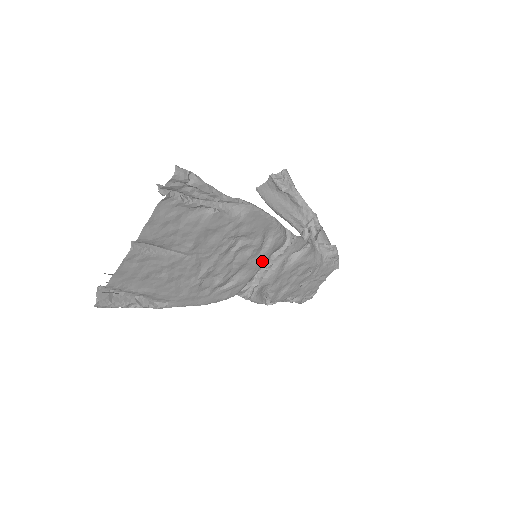
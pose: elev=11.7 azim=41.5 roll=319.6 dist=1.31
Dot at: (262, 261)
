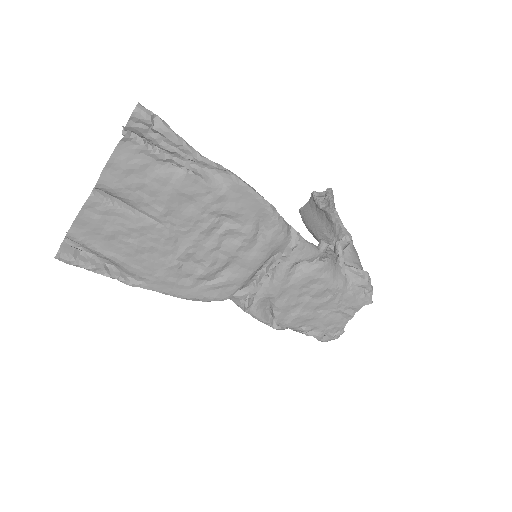
Dot at: (258, 259)
